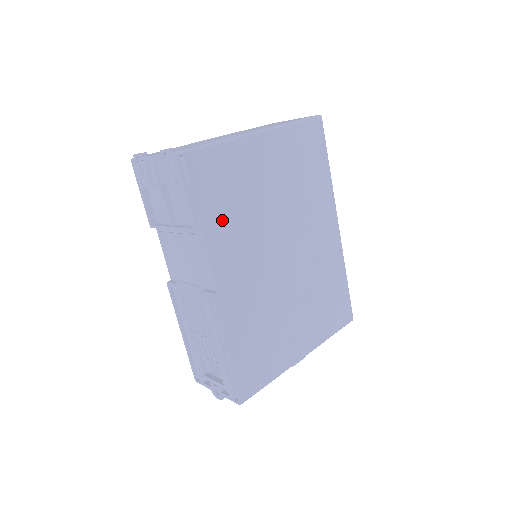
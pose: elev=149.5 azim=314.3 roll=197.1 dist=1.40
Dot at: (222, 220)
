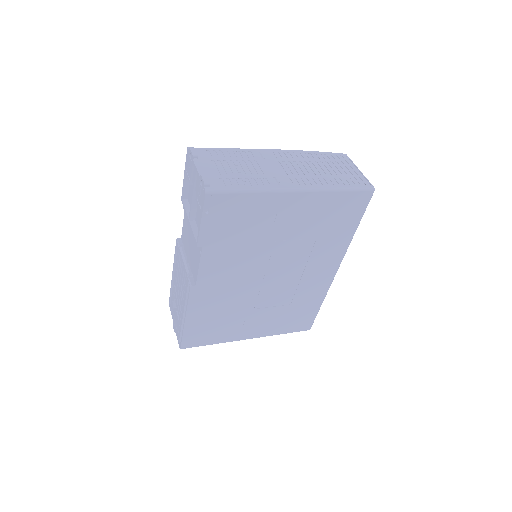
Dot at: (225, 244)
